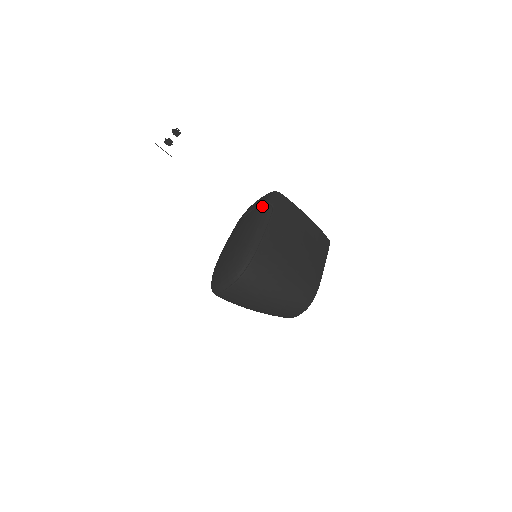
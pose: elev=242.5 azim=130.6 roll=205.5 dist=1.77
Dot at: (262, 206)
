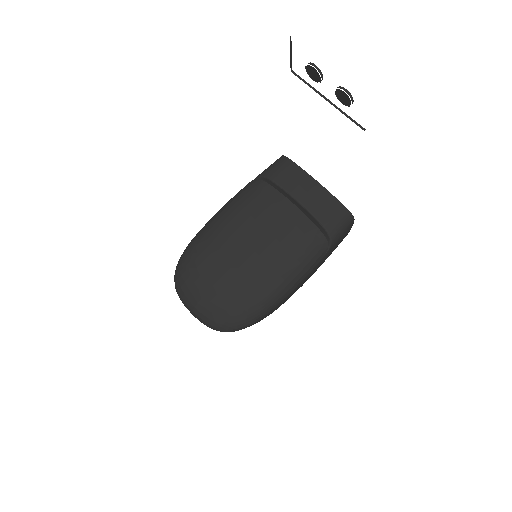
Dot at: (320, 237)
